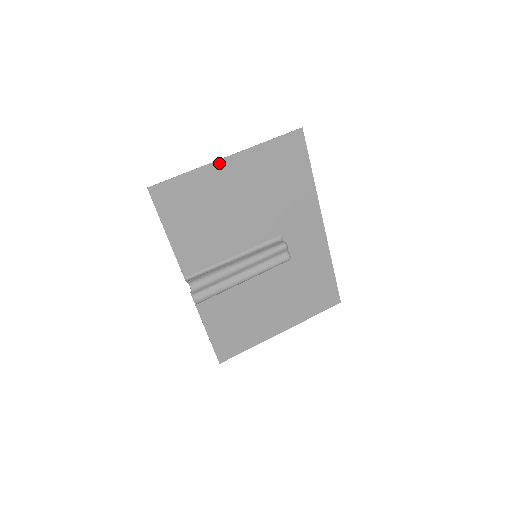
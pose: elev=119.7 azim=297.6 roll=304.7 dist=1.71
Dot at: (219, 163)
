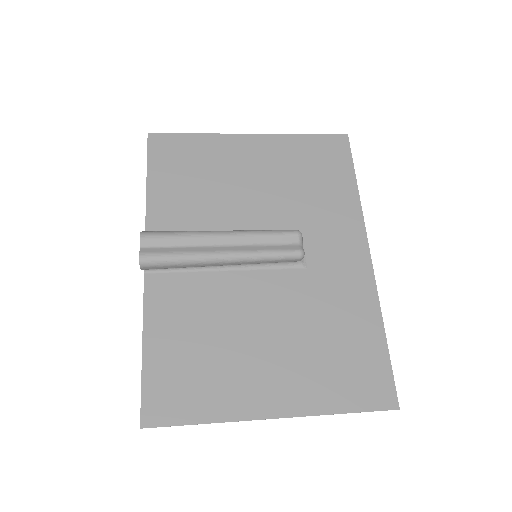
Dot at: (238, 137)
